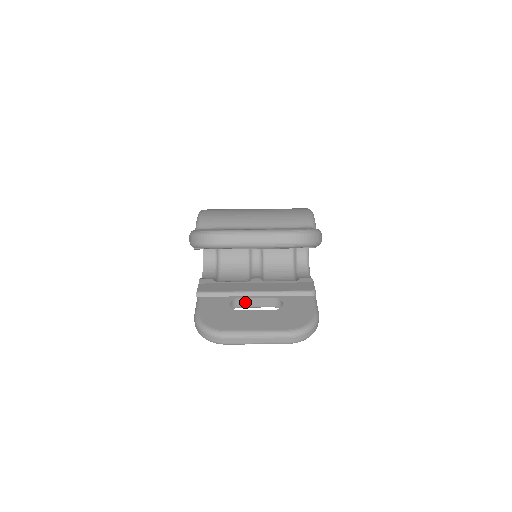
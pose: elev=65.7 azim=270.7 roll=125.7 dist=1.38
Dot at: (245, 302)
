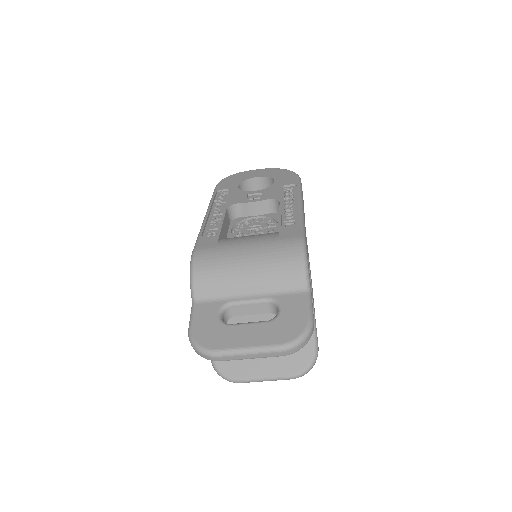
Dot at: occluded
